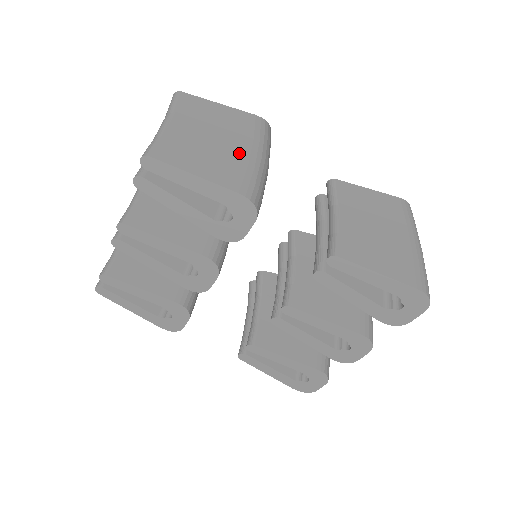
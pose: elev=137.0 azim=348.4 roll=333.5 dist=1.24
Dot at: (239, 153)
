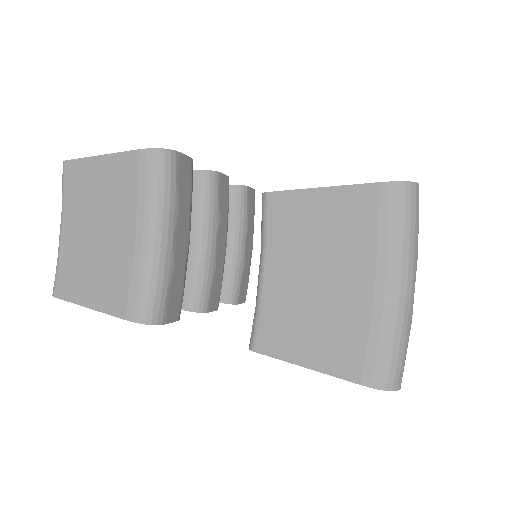
Dot at: (123, 247)
